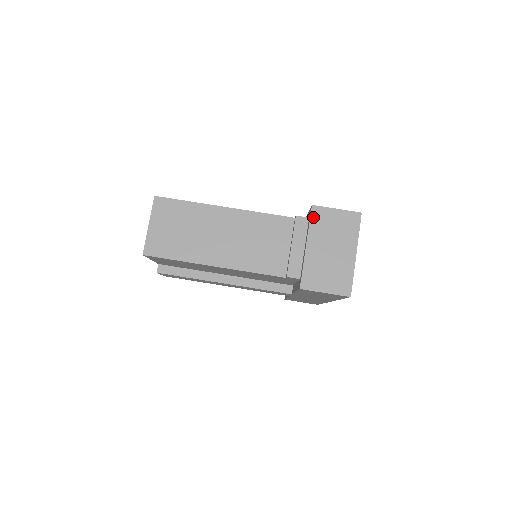
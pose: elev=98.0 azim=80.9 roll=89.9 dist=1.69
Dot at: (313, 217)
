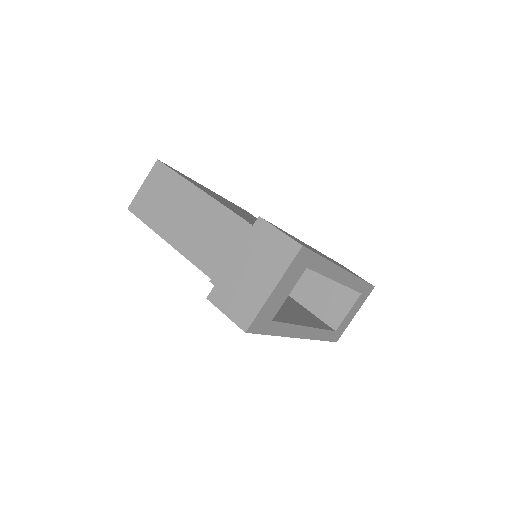
Dot at: (253, 230)
